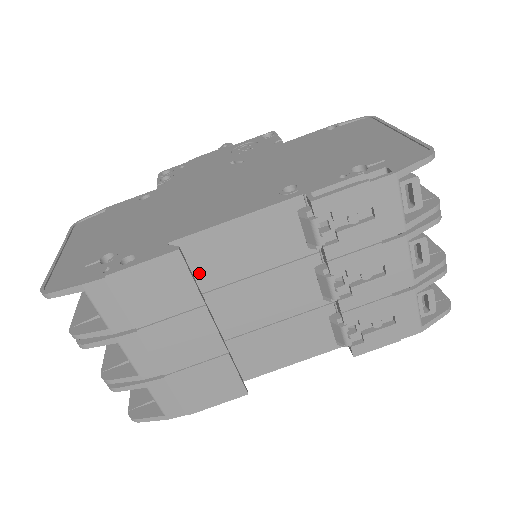
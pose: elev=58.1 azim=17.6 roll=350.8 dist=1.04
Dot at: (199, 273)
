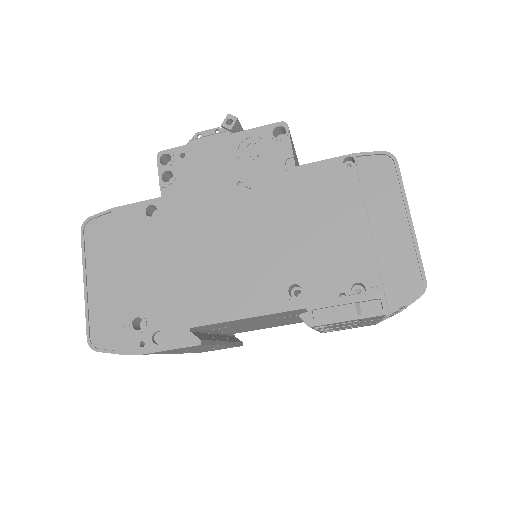
Dot at: (213, 327)
